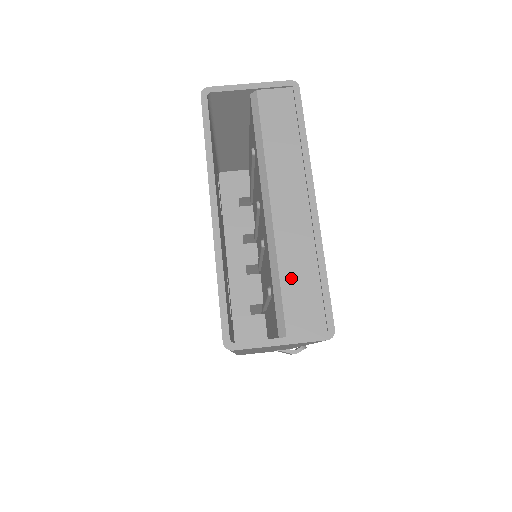
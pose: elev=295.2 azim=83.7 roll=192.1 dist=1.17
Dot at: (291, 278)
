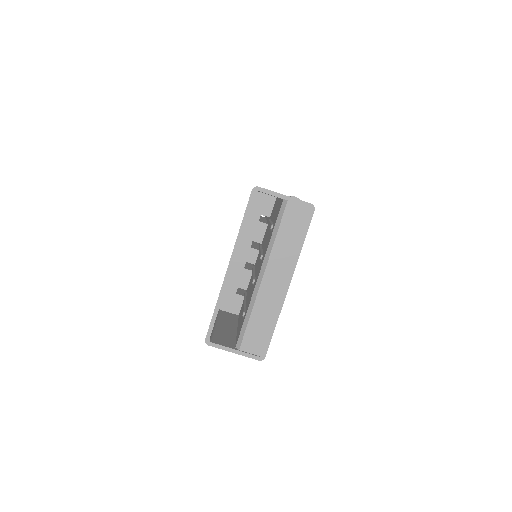
Dot at: (255, 322)
